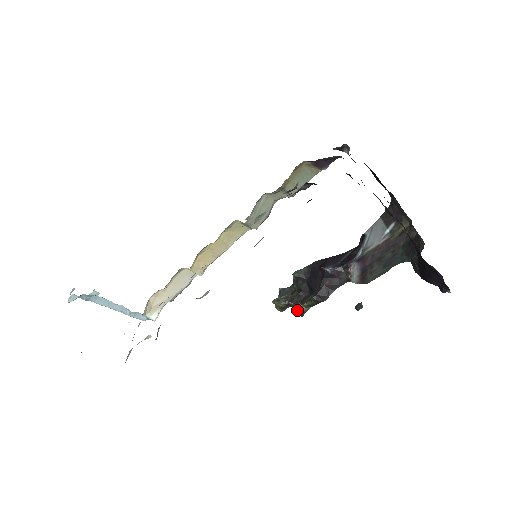
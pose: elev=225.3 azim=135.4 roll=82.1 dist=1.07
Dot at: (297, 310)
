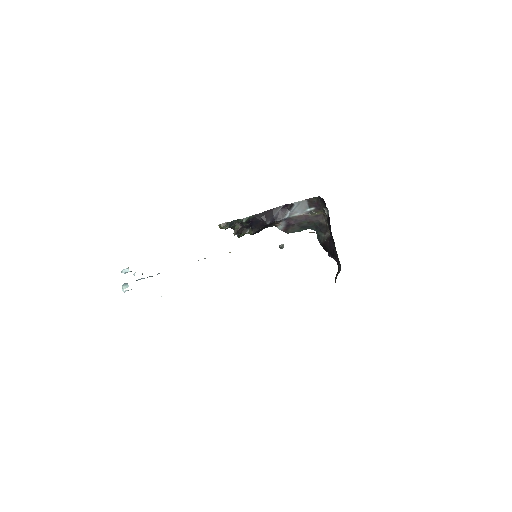
Dot at: (239, 237)
